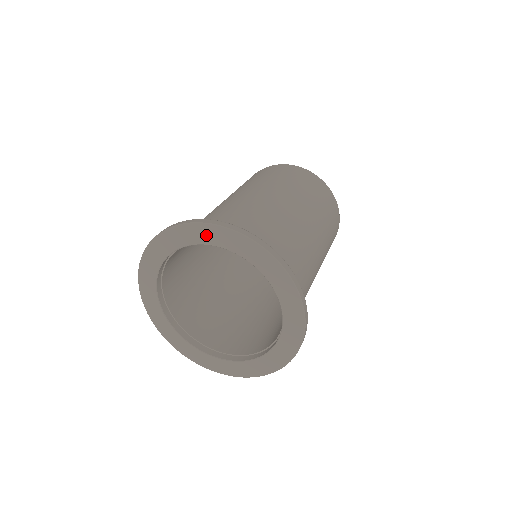
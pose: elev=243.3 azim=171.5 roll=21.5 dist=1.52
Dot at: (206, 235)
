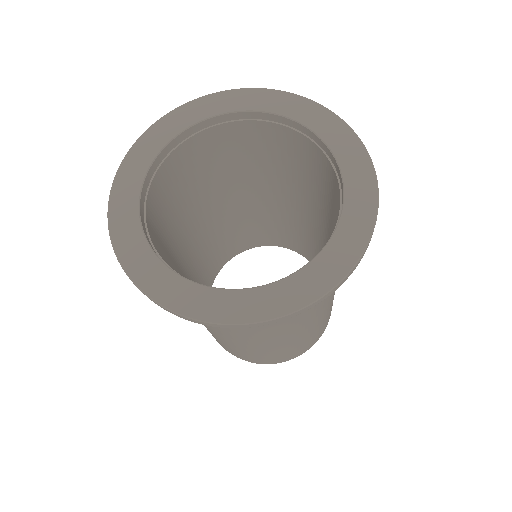
Dot at: (222, 103)
